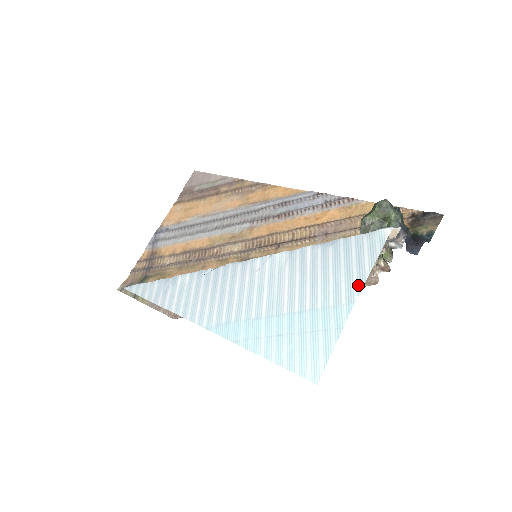
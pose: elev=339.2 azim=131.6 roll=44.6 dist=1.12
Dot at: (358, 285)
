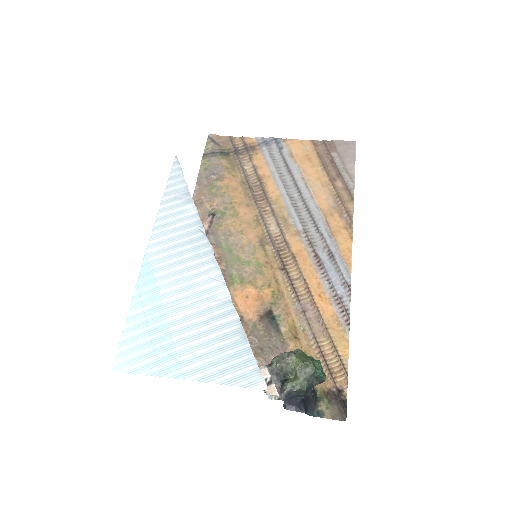
Dot at: (202, 377)
